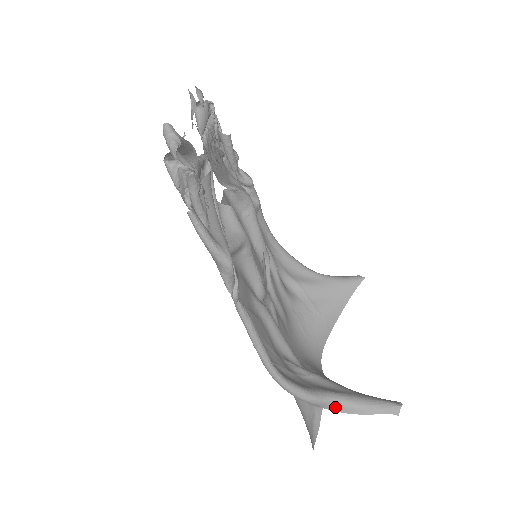
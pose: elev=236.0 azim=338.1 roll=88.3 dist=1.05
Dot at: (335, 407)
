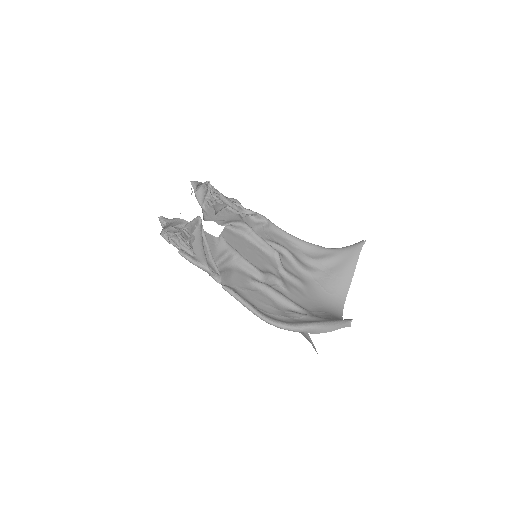
Dot at: (313, 331)
